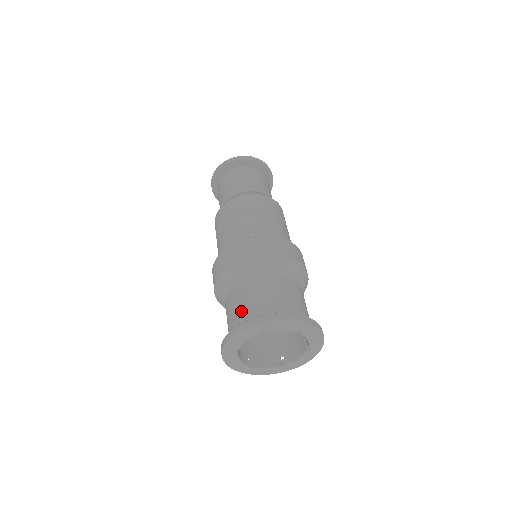
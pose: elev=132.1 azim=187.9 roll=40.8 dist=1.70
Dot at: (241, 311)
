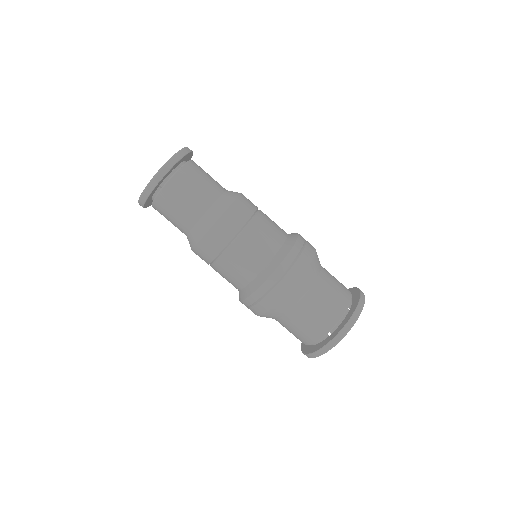
Dot at: occluded
